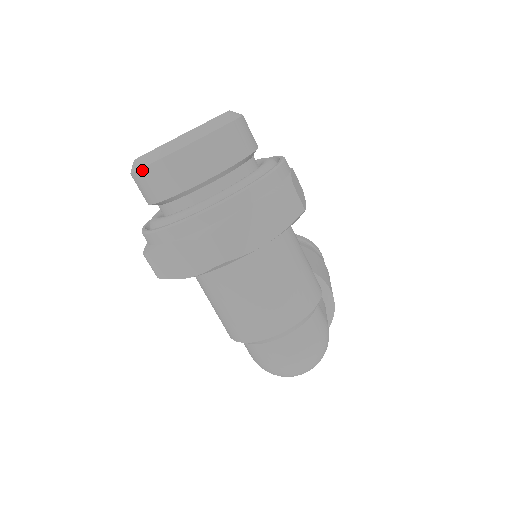
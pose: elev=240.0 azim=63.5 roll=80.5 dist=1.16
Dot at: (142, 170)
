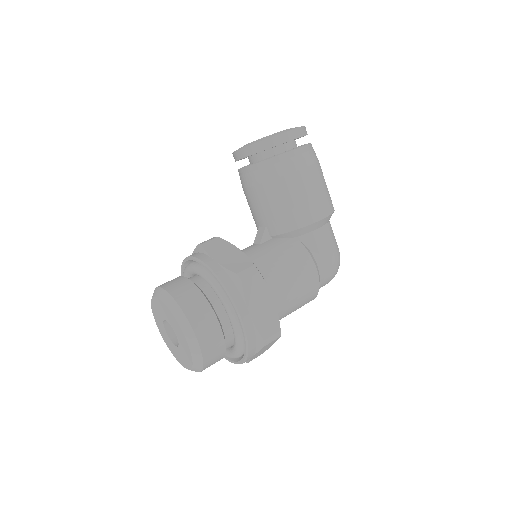
Dot at: occluded
